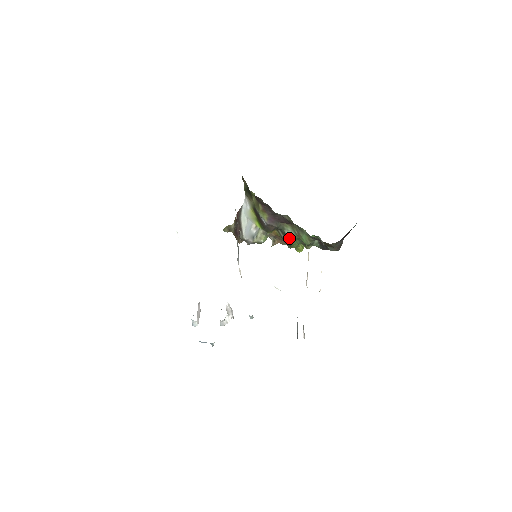
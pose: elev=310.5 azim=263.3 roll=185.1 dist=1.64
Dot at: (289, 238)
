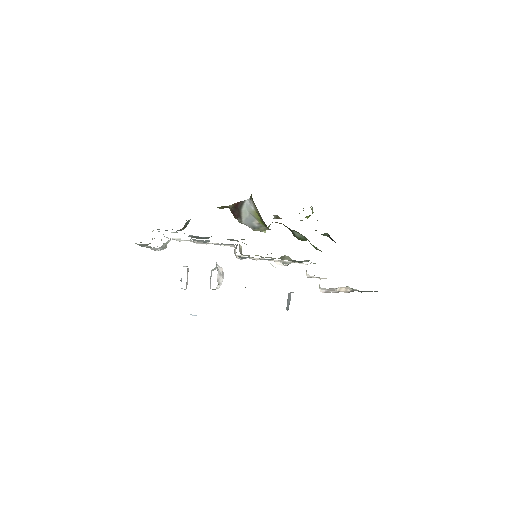
Dot at: (296, 236)
